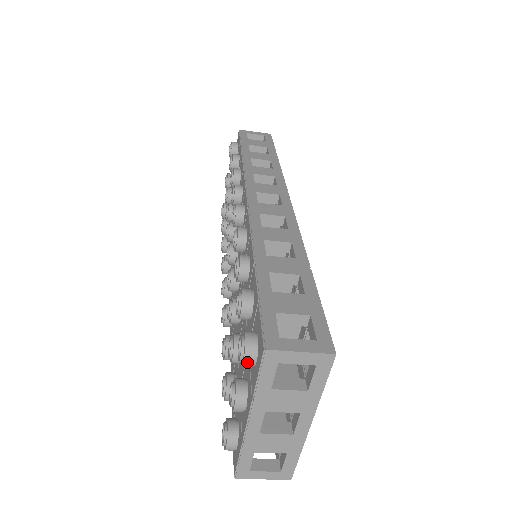
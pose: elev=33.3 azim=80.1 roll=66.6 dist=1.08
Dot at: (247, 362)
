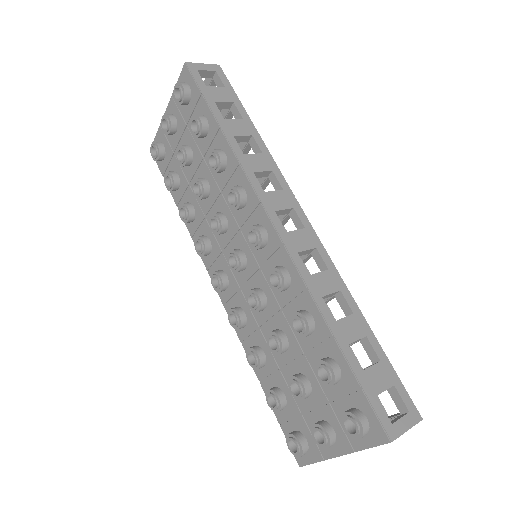
Dot at: (360, 438)
